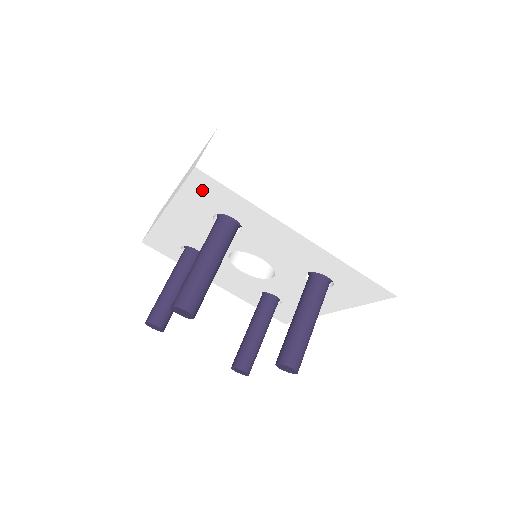
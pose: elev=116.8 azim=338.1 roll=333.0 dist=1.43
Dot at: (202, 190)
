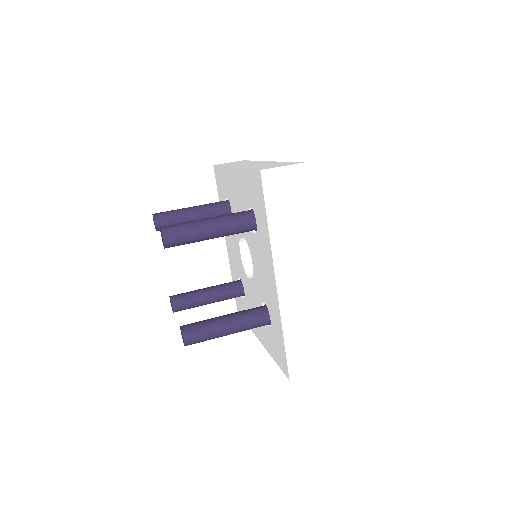
Dot at: (219, 185)
